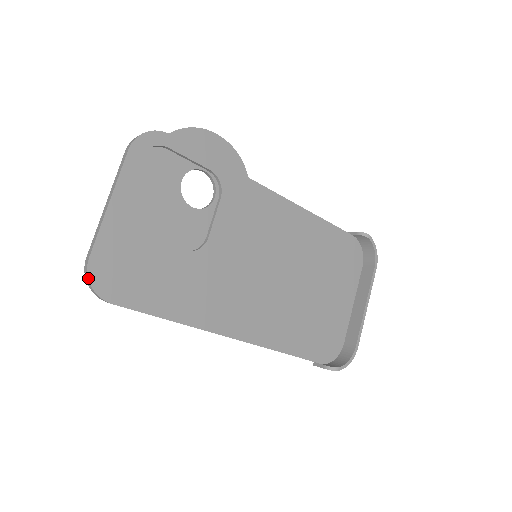
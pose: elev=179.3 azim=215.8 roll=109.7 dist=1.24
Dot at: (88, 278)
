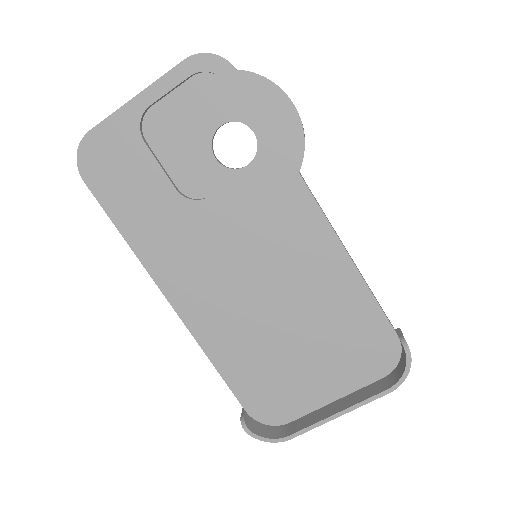
Dot at: (79, 146)
